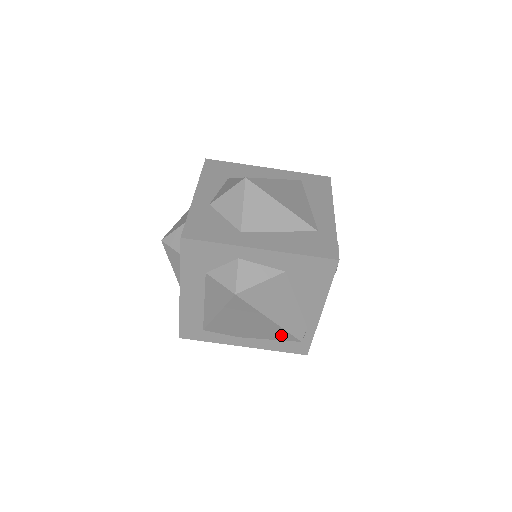
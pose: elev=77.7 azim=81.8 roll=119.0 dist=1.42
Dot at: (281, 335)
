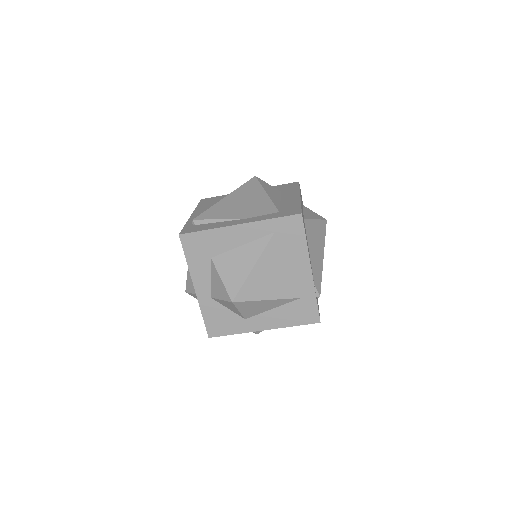
Dot at: occluded
